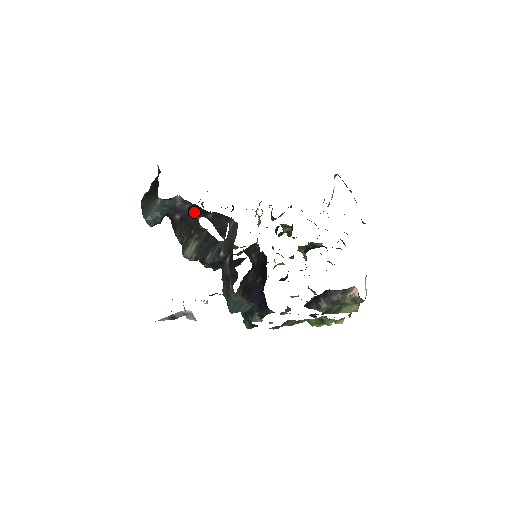
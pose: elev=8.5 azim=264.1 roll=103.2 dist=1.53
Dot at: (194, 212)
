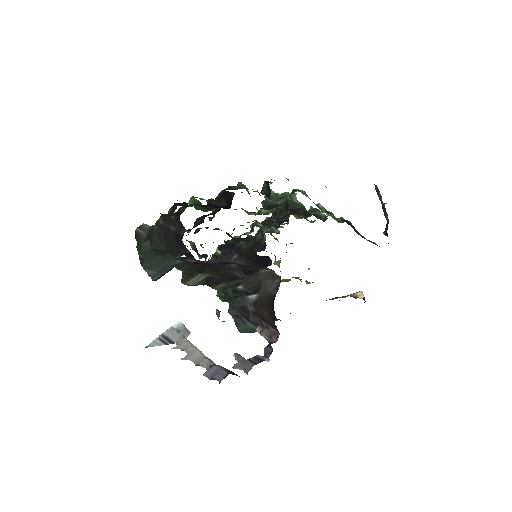
Dot at: (222, 263)
